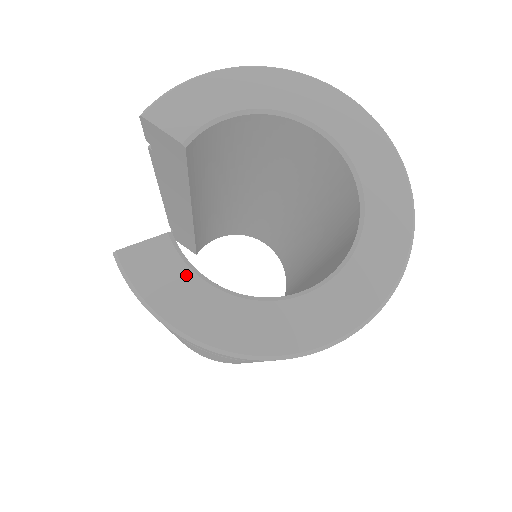
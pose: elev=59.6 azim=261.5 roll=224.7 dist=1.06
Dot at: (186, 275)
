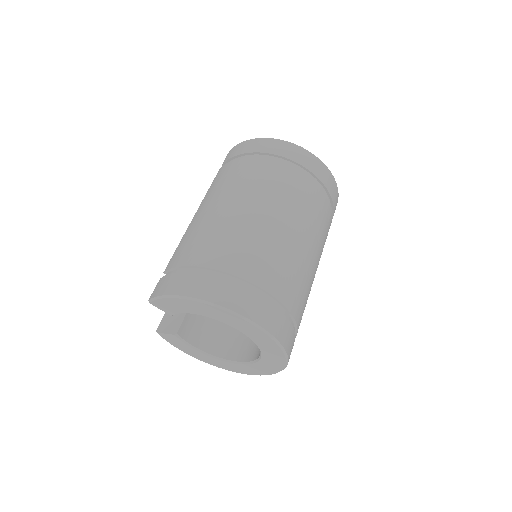
Dot at: occluded
